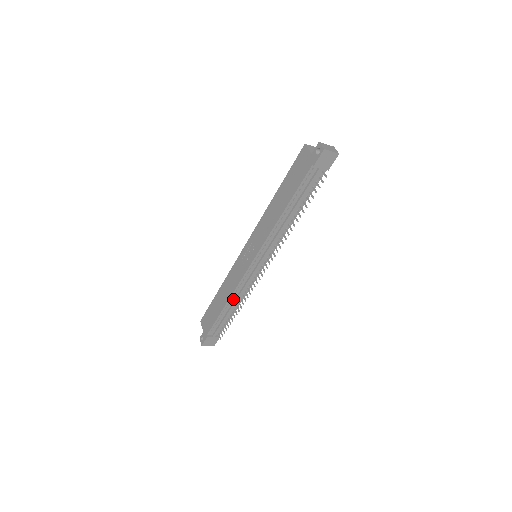
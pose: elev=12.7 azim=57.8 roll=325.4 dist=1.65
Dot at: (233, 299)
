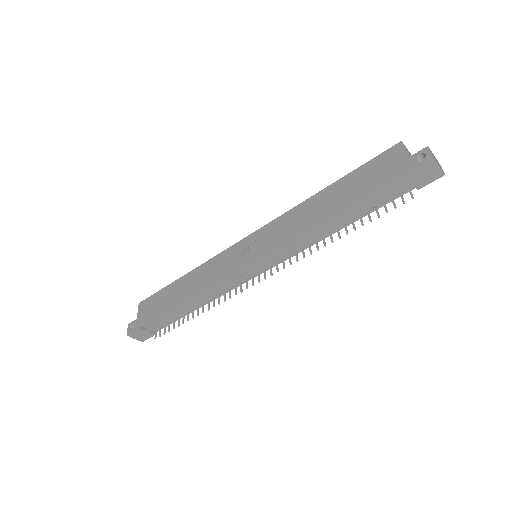
Dot at: (198, 296)
